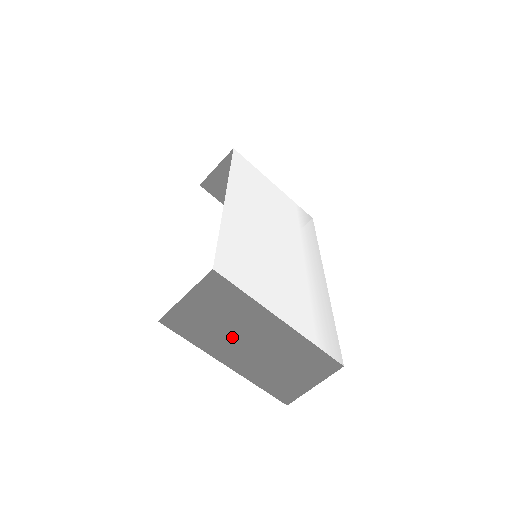
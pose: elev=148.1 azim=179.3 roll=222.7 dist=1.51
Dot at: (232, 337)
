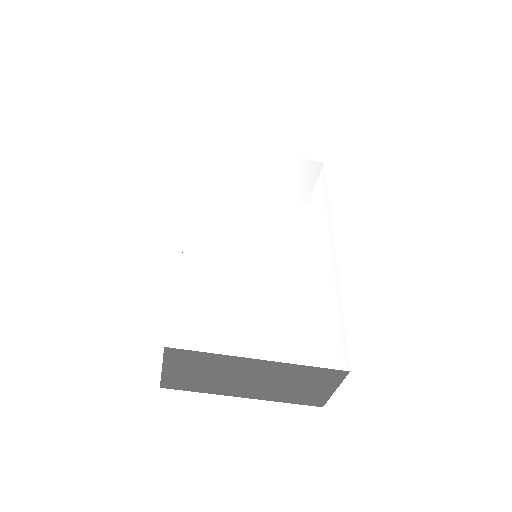
Dot at: (228, 380)
